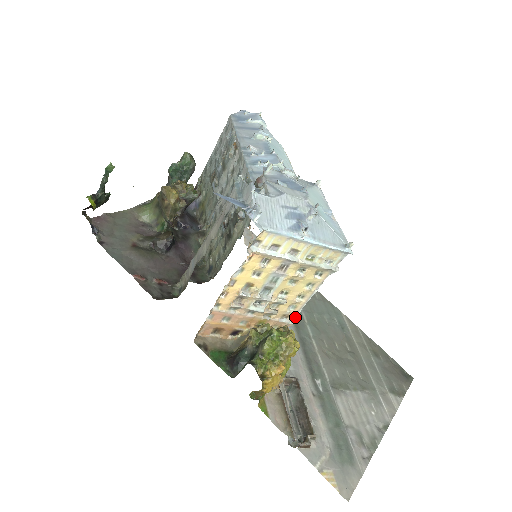
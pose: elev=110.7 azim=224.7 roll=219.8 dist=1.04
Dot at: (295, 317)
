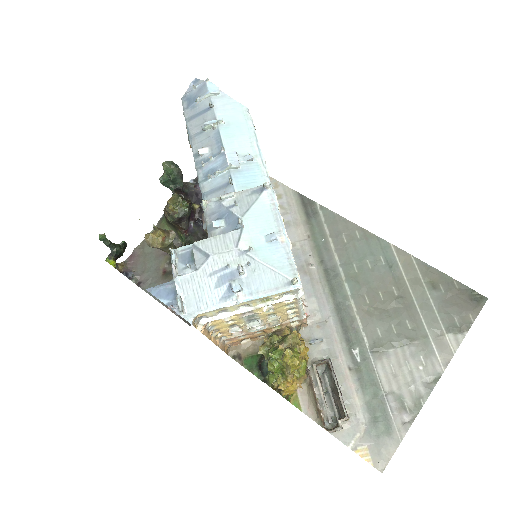
Dot at: (330, 279)
